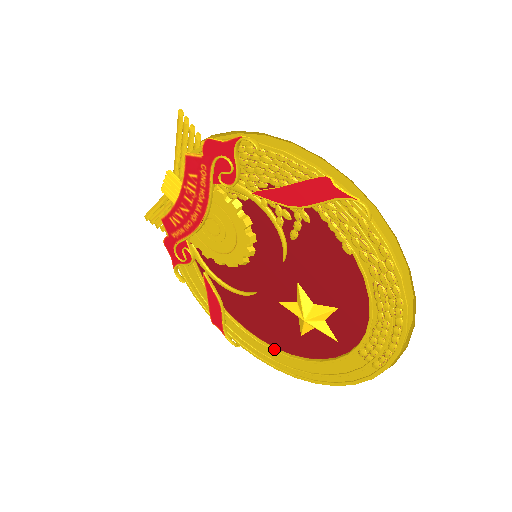
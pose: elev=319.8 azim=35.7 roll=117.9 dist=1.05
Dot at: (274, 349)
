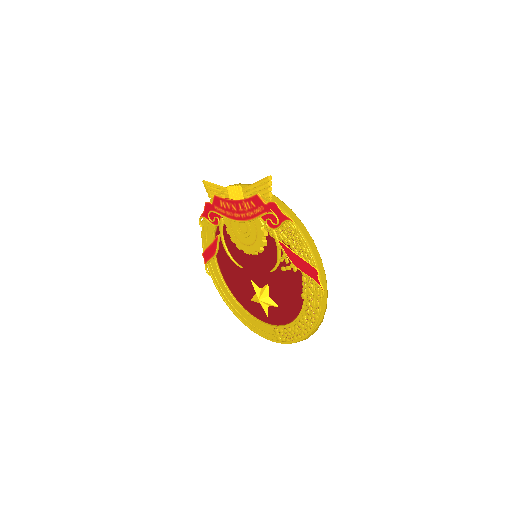
Dot at: (230, 293)
